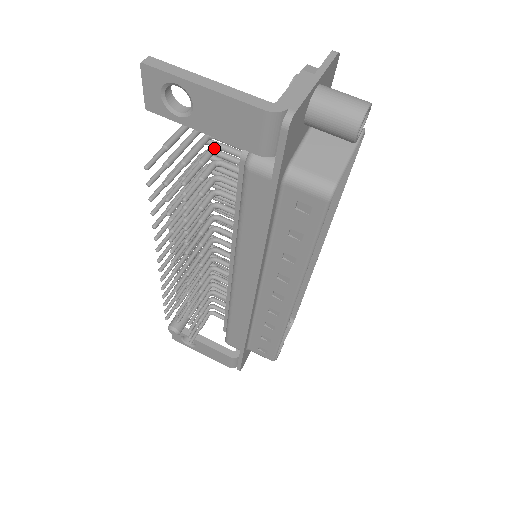
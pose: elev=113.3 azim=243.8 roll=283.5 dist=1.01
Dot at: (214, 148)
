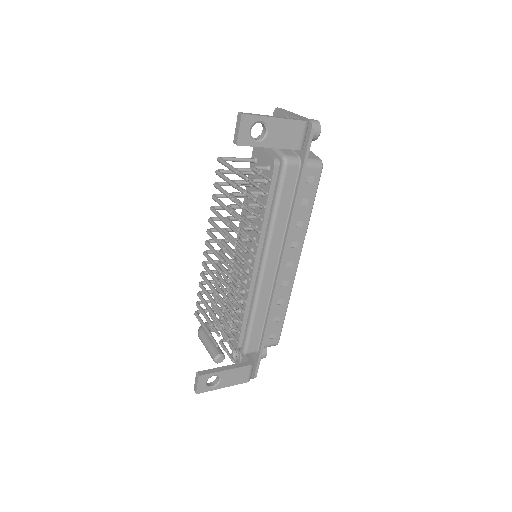
Dot at: (255, 167)
